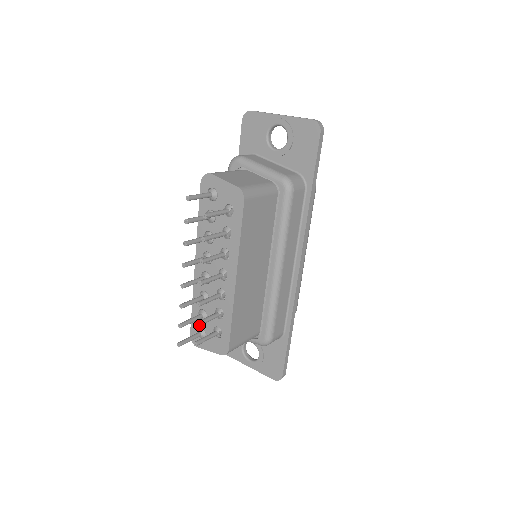
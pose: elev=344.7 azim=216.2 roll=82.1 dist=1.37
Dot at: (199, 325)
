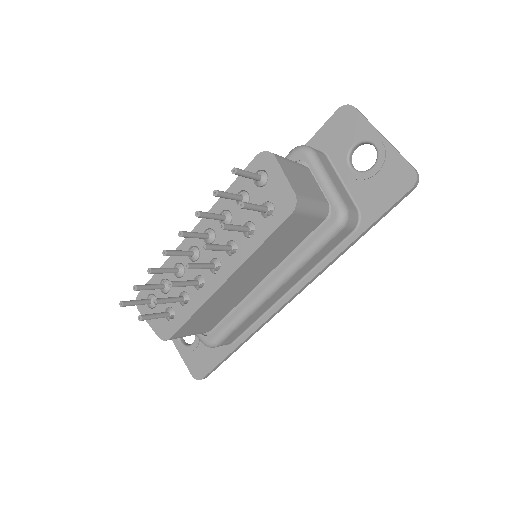
Dot at: occluded
